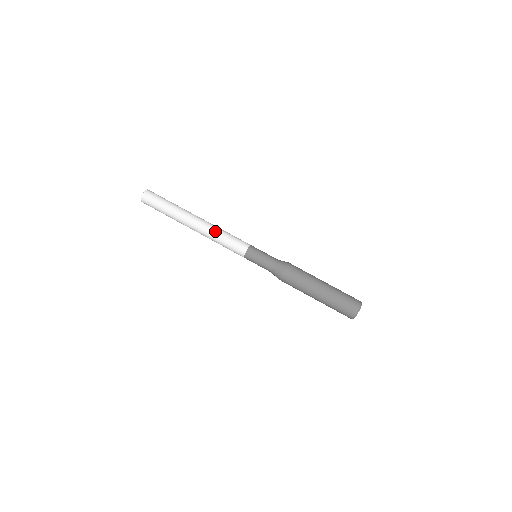
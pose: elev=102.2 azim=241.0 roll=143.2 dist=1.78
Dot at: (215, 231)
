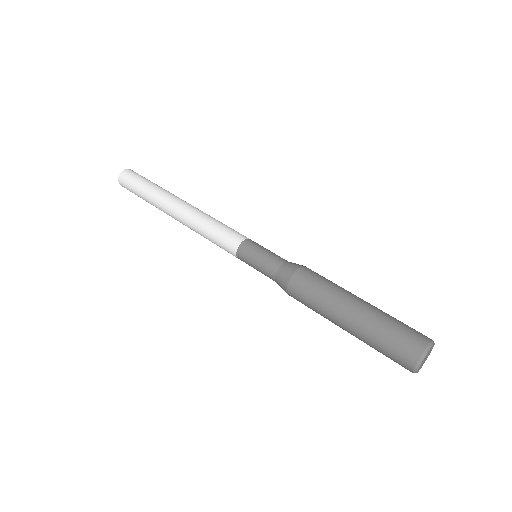
Dot at: (198, 219)
